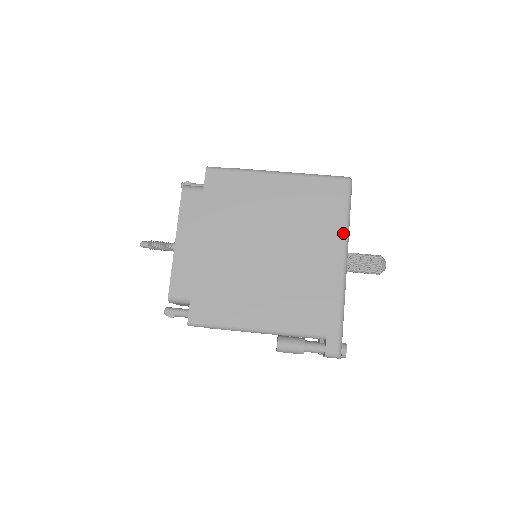
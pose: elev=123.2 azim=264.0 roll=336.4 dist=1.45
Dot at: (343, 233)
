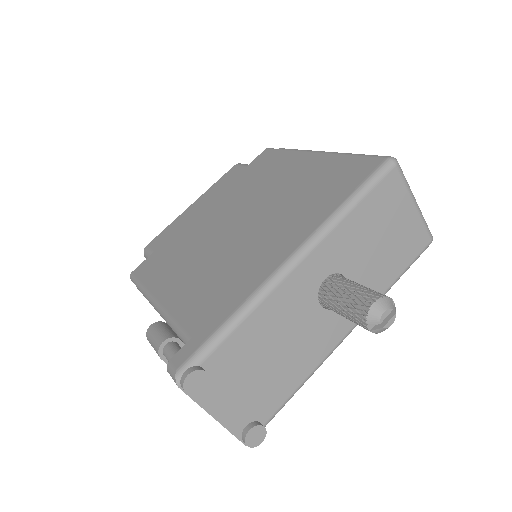
Dot at: (324, 219)
